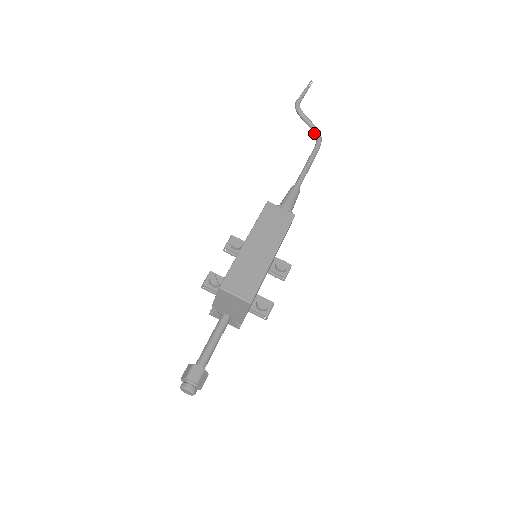
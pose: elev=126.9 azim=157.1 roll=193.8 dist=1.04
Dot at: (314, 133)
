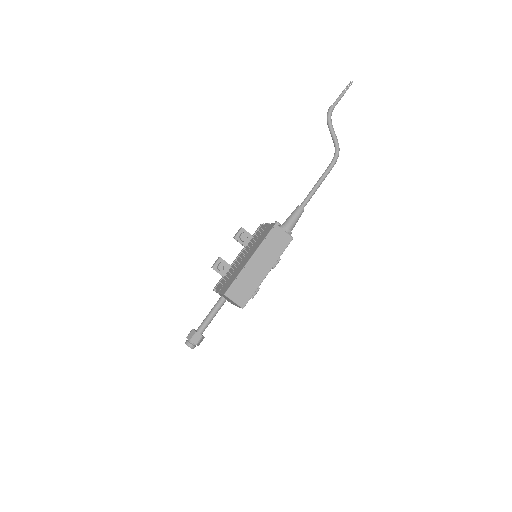
Dot at: occluded
